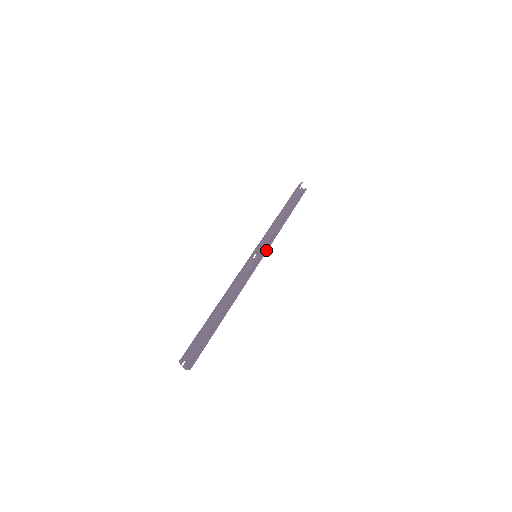
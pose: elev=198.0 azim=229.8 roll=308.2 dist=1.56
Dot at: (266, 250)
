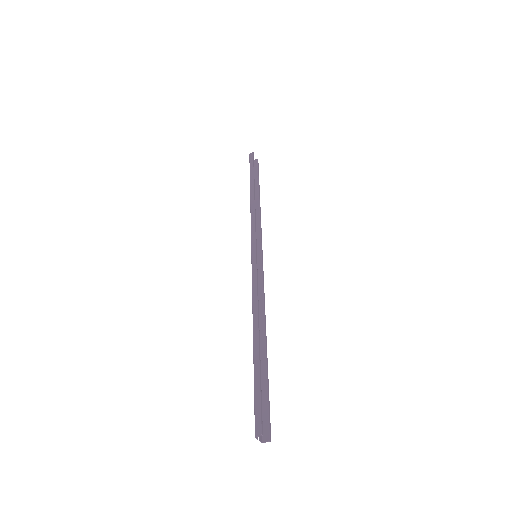
Dot at: (261, 245)
